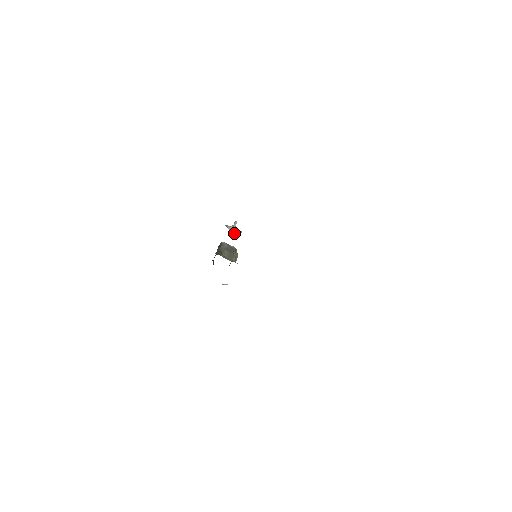
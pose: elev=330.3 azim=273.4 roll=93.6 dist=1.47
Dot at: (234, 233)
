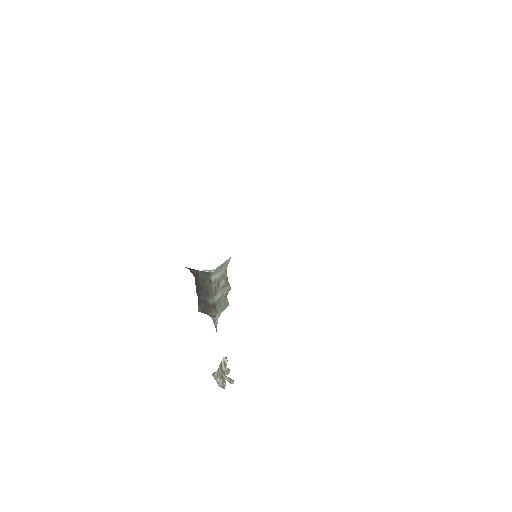
Dot at: (224, 357)
